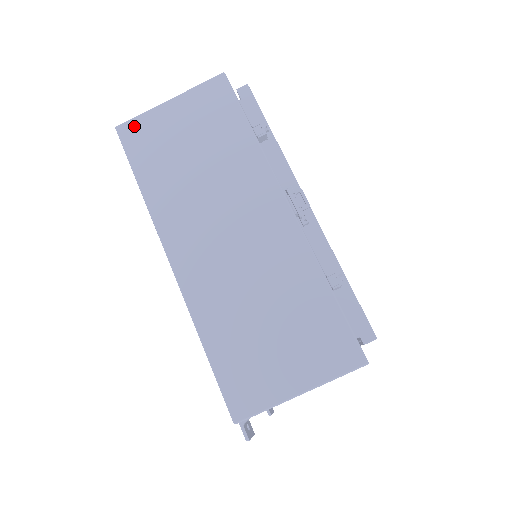
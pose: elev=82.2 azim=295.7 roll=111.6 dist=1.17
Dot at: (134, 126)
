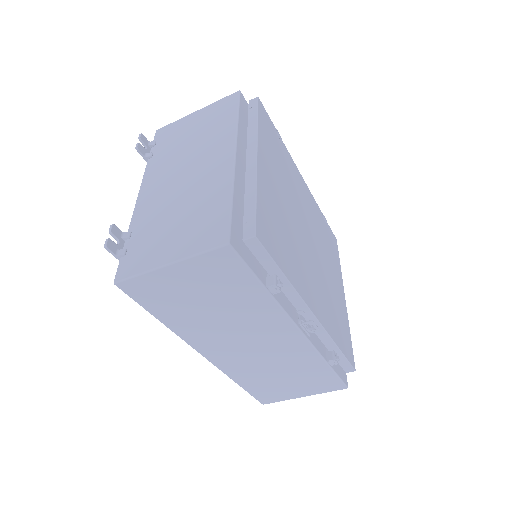
Dot at: (135, 284)
